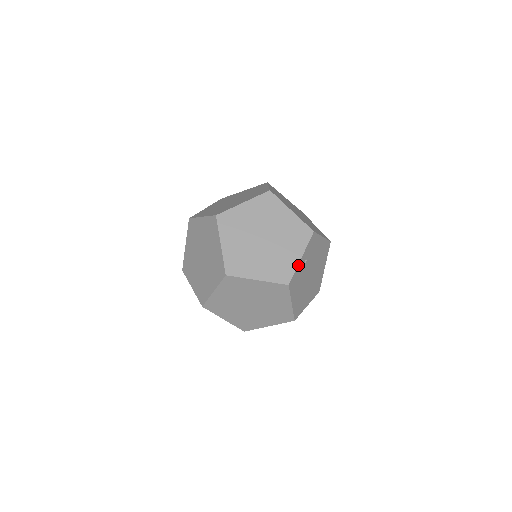
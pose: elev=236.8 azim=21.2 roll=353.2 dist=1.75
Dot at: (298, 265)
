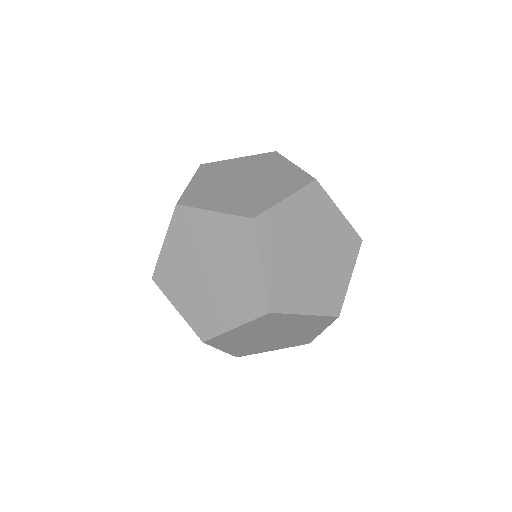
Dot at: (347, 288)
